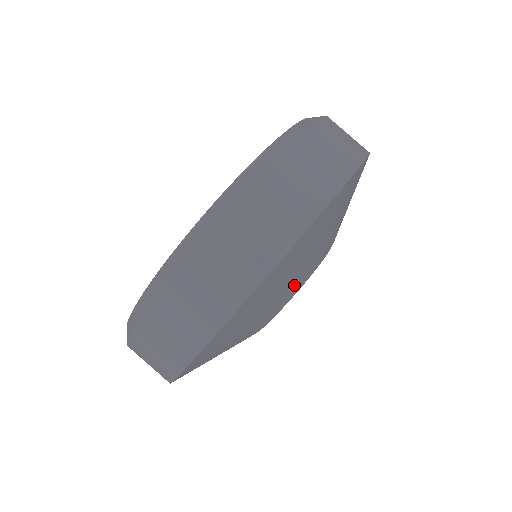
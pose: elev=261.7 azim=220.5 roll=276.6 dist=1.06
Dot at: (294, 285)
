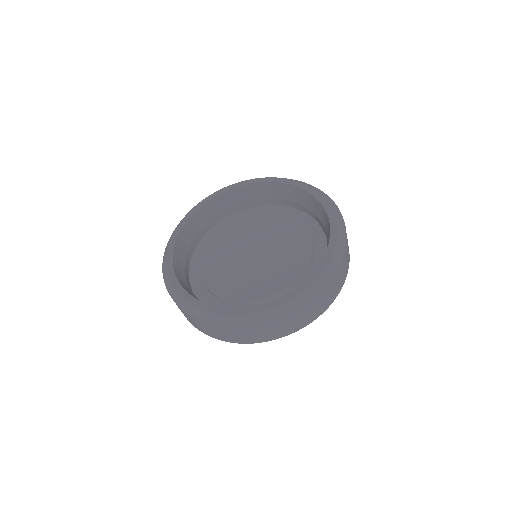
Dot at: occluded
